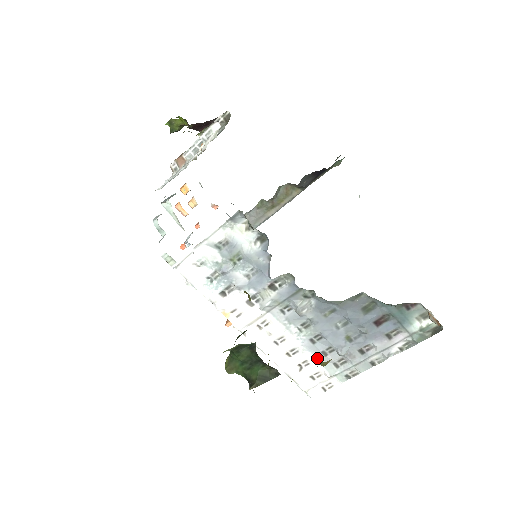
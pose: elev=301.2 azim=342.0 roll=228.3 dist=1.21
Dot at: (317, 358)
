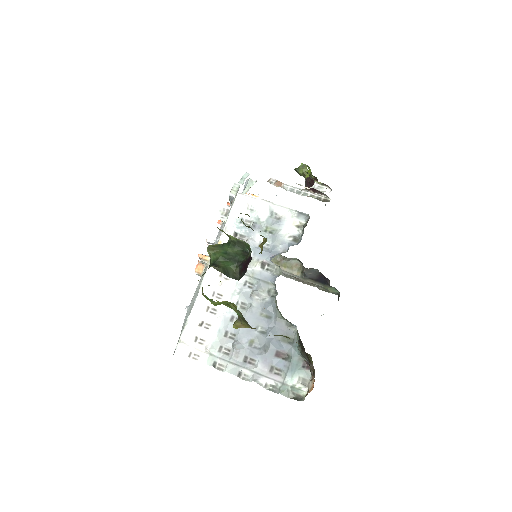
Dot at: (219, 331)
